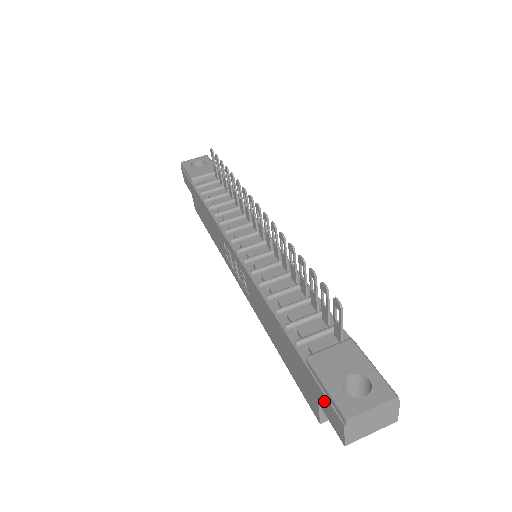
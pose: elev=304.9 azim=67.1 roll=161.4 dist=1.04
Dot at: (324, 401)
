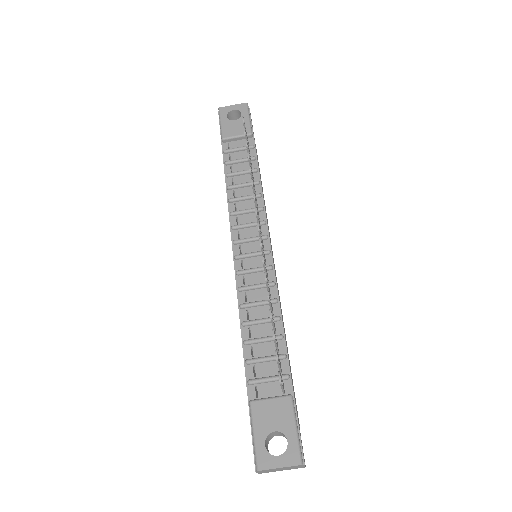
Dot at: occluded
